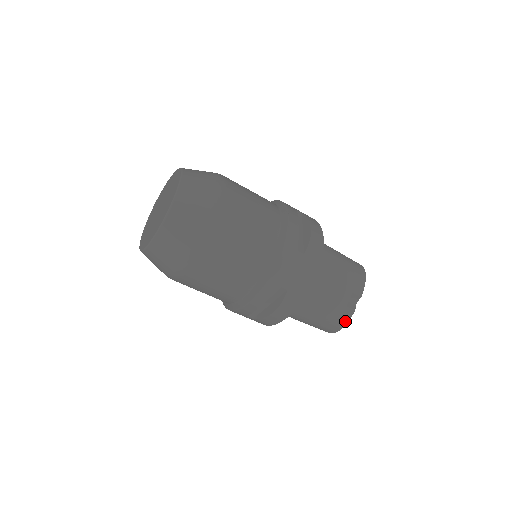
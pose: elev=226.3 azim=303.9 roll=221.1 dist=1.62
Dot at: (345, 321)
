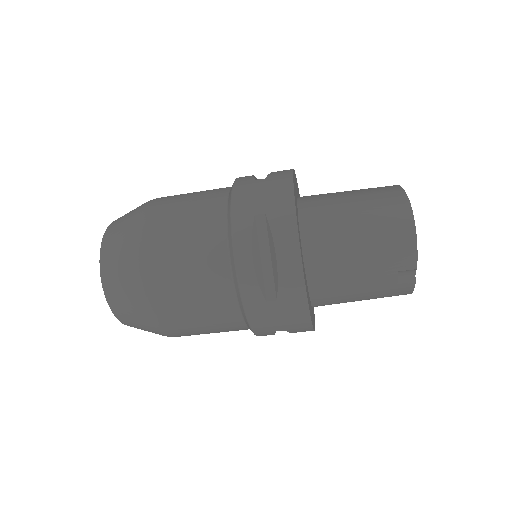
Dot at: (408, 292)
